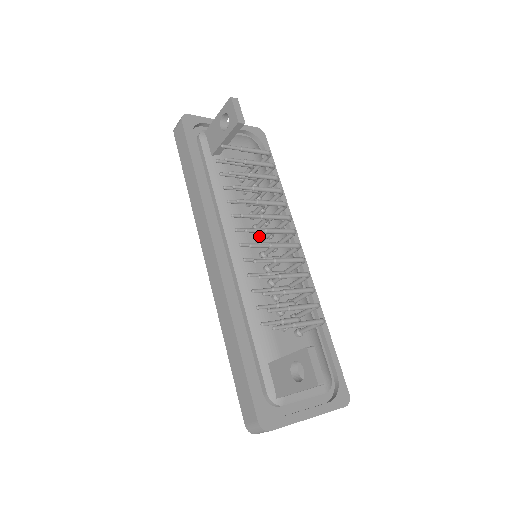
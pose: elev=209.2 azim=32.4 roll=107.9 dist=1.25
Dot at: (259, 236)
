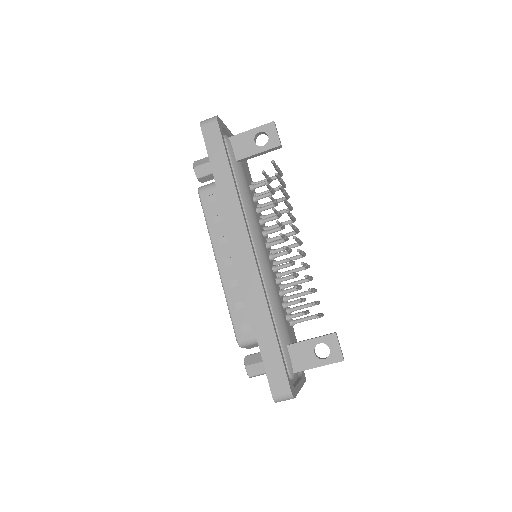
Dot at: (265, 240)
